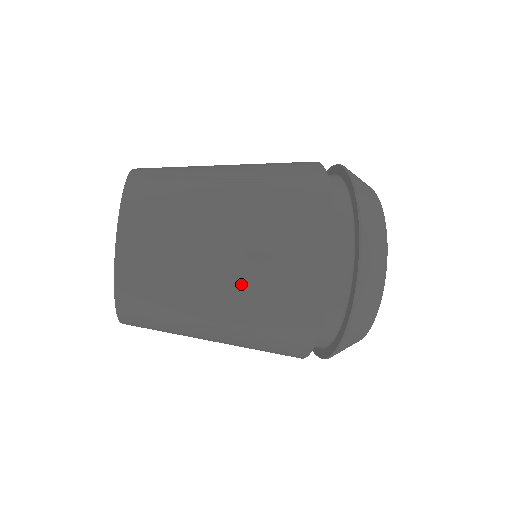
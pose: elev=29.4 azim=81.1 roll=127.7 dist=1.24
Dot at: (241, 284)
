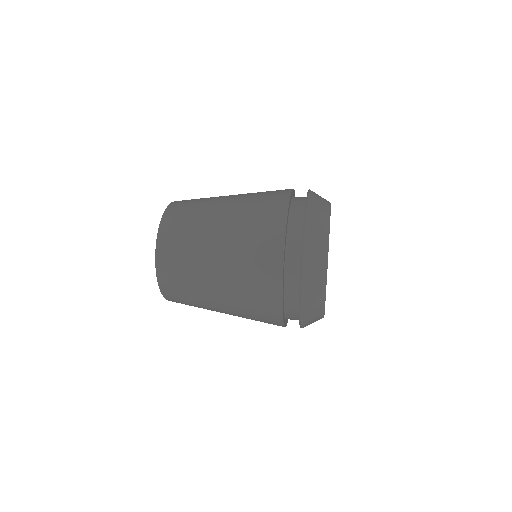
Dot at: (233, 314)
